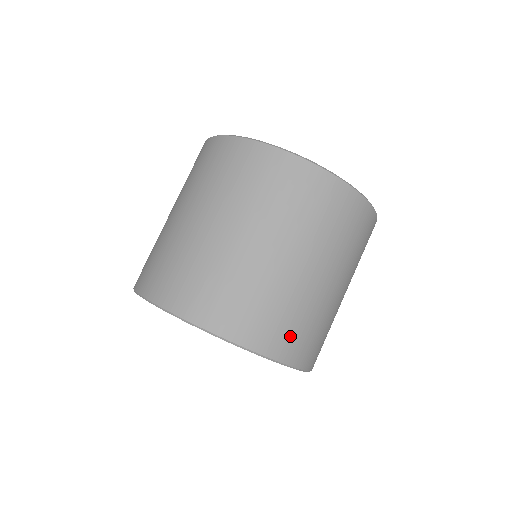
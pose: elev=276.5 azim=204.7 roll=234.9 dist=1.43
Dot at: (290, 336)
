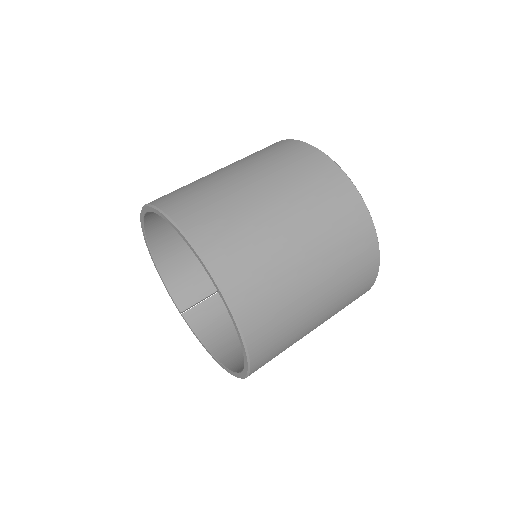
Dot at: (232, 253)
